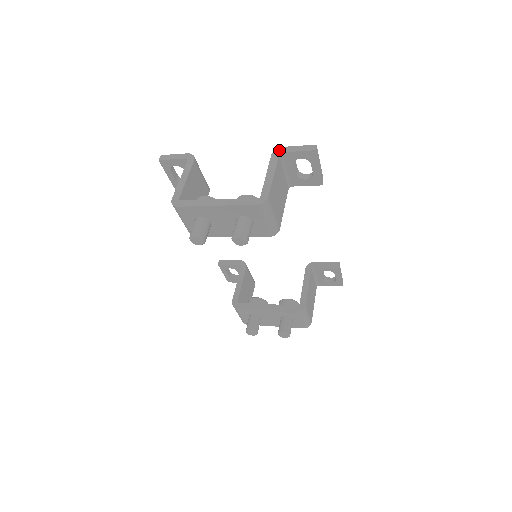
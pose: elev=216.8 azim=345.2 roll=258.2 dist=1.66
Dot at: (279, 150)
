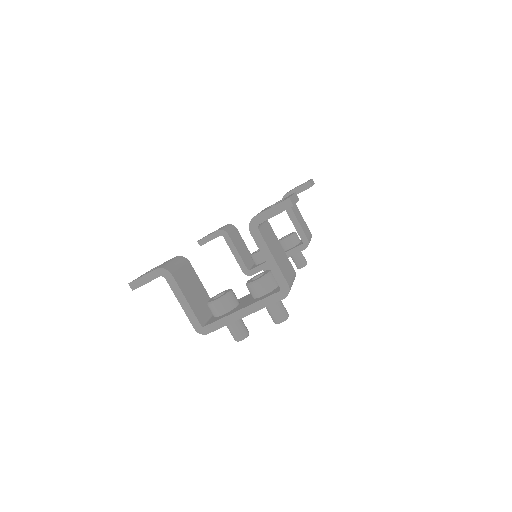
Dot at: (254, 223)
